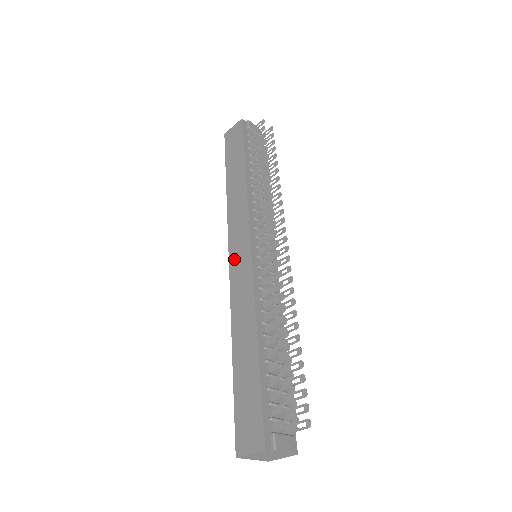
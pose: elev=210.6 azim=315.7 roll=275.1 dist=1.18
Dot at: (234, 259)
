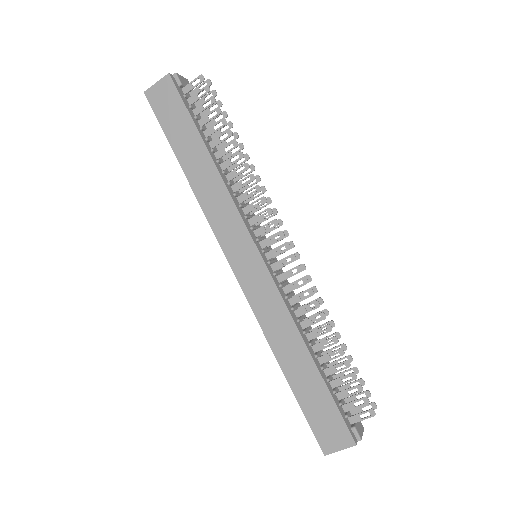
Dot at: (241, 269)
